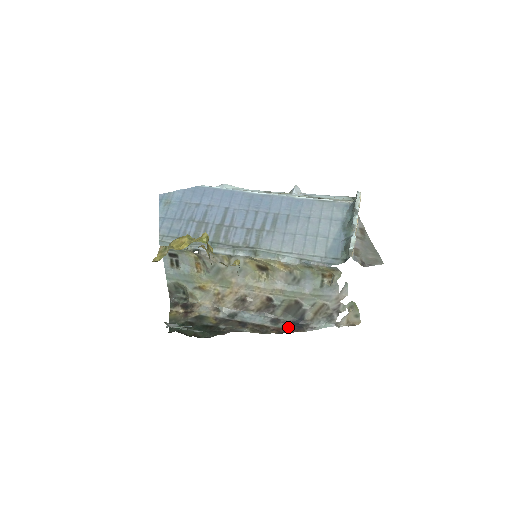
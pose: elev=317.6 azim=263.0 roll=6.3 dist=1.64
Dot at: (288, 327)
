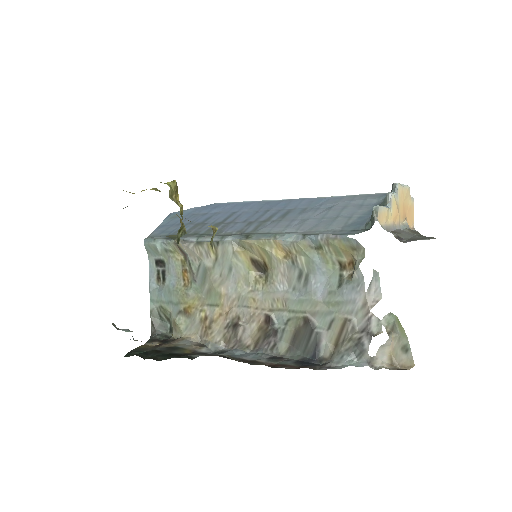
Dot at: (291, 364)
